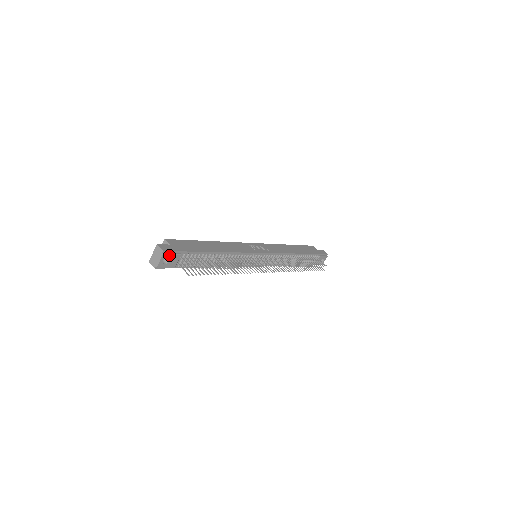
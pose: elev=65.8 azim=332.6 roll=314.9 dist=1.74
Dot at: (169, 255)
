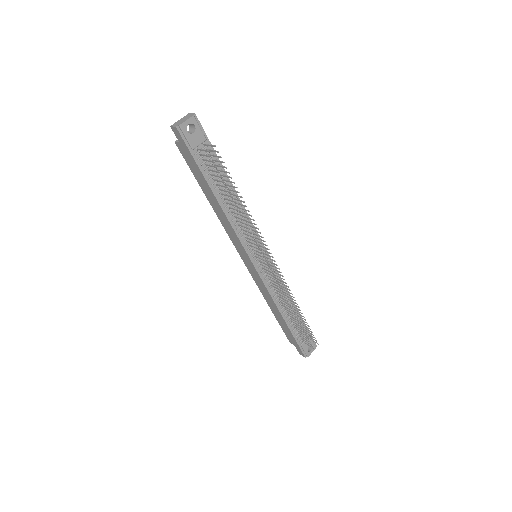
Dot at: (197, 125)
